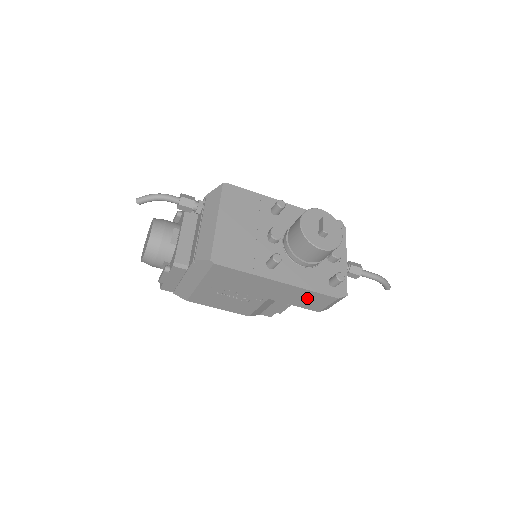
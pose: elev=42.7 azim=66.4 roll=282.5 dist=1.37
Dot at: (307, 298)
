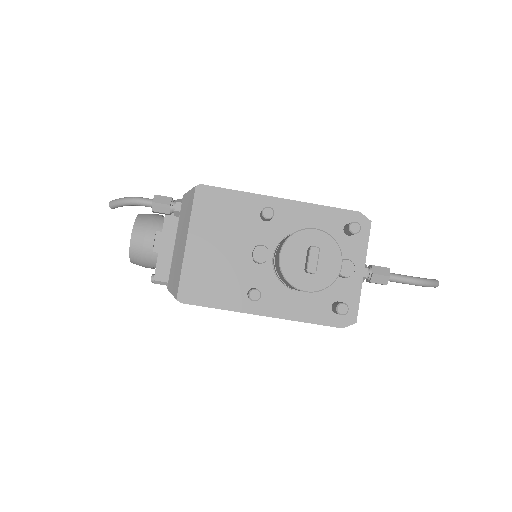
Dot at: occluded
